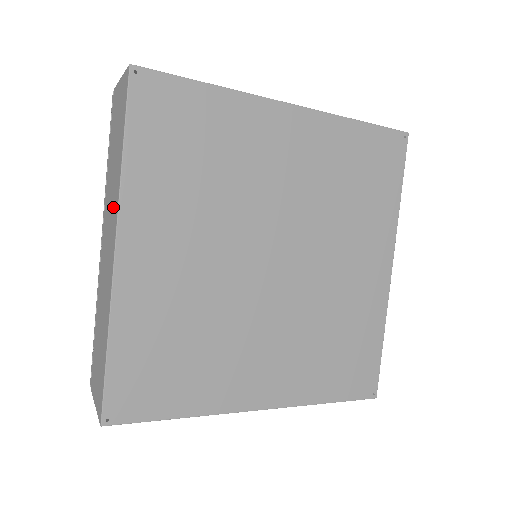
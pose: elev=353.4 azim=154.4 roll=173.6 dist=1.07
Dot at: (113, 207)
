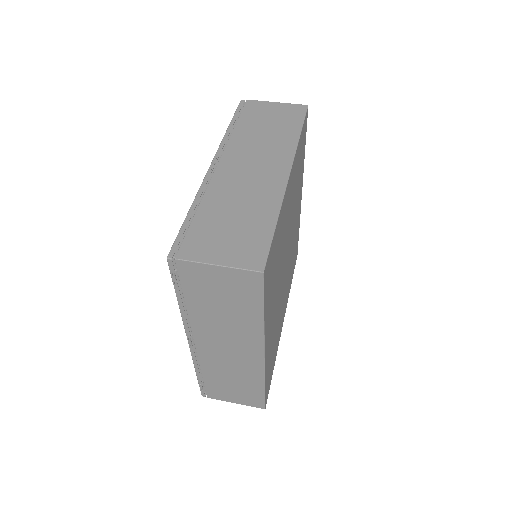
Dot at: (242, 336)
